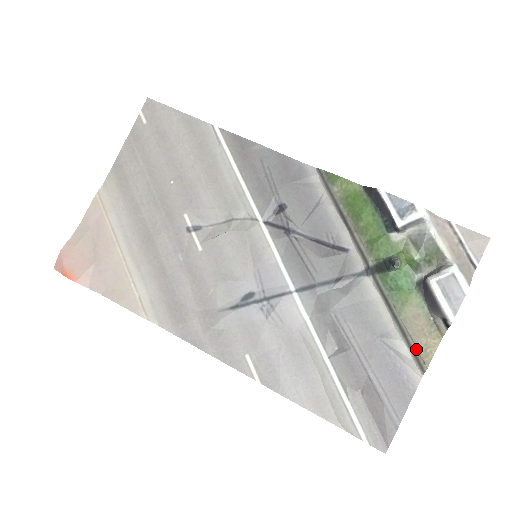
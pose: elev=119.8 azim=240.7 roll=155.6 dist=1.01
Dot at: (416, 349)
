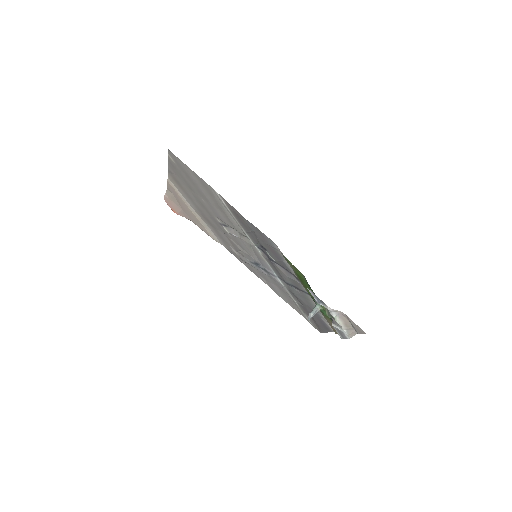
Dot at: (331, 327)
